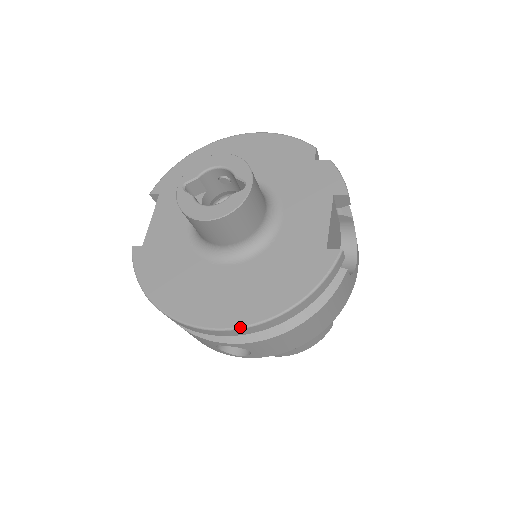
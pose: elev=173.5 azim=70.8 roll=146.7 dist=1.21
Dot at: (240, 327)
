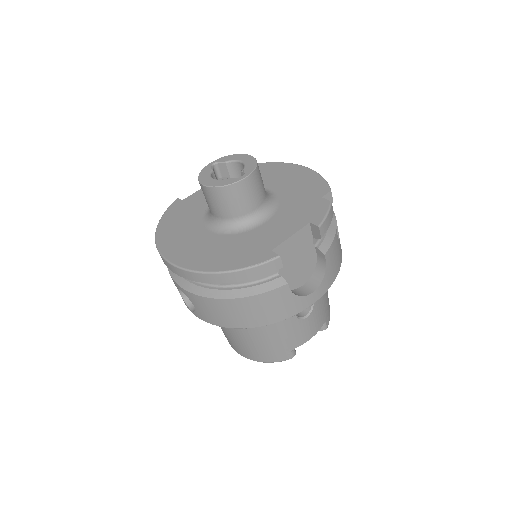
Dot at: (181, 267)
